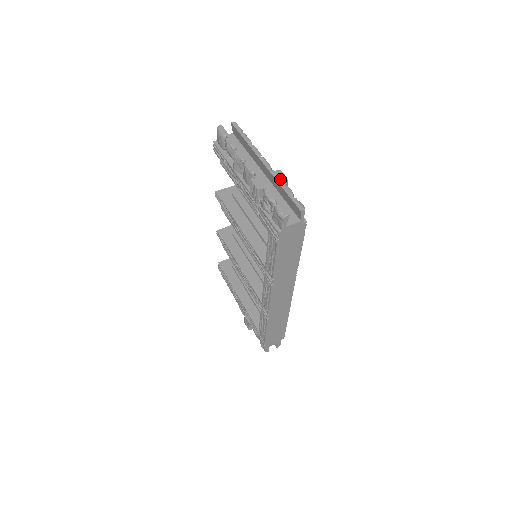
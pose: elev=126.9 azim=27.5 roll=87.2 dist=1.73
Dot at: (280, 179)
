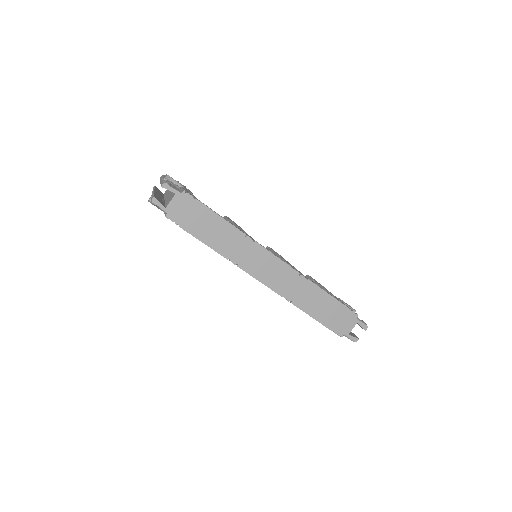
Dot at: (162, 180)
